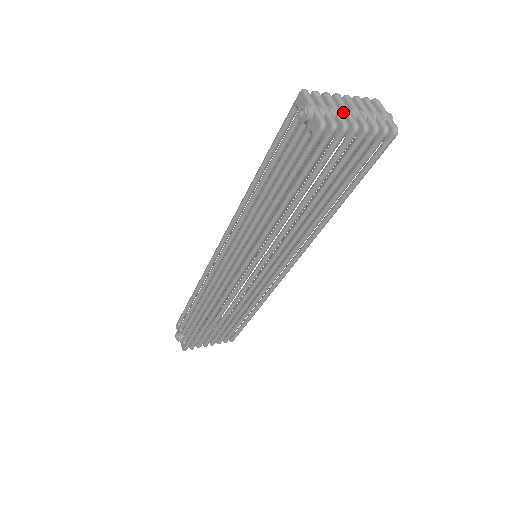
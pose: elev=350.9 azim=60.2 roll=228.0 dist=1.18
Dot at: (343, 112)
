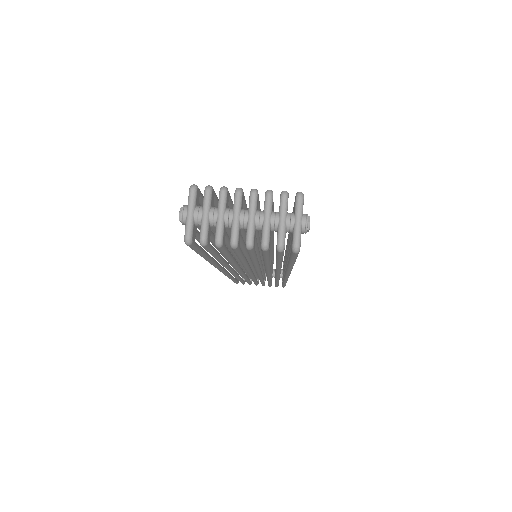
Dot at: (228, 220)
